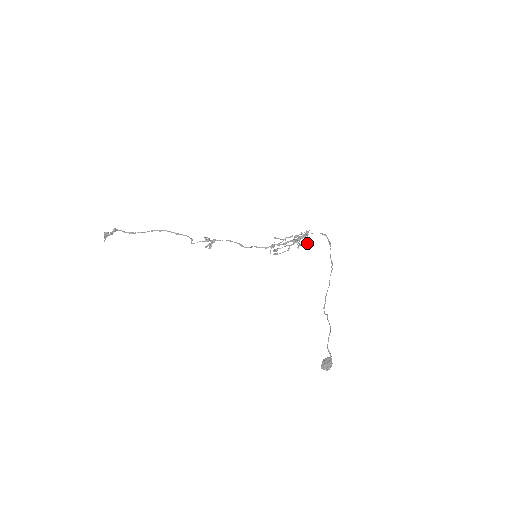
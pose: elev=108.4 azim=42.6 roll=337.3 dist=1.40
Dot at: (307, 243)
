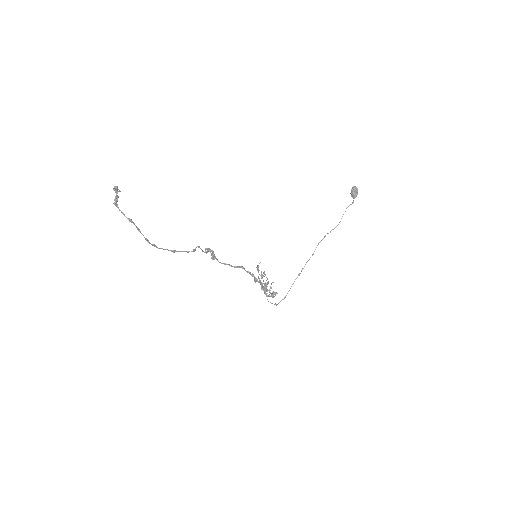
Dot at: (273, 293)
